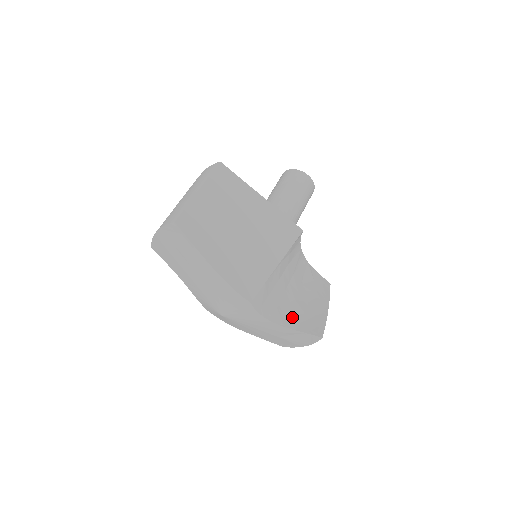
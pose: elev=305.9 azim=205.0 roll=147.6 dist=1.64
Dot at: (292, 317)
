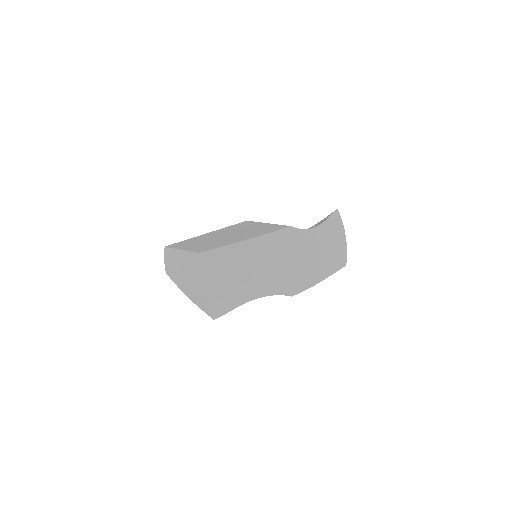
Dot at: occluded
